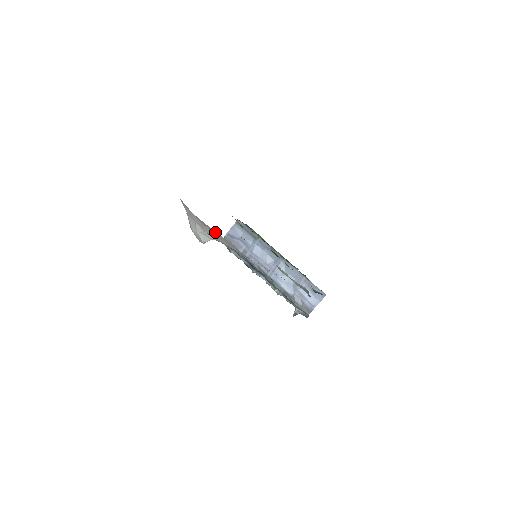
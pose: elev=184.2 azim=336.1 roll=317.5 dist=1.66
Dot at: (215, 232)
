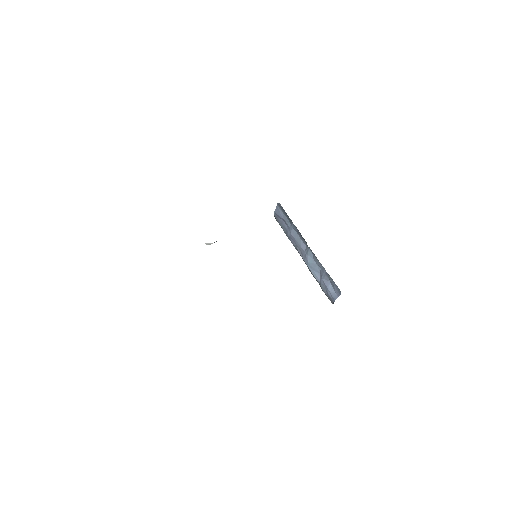
Dot at: occluded
